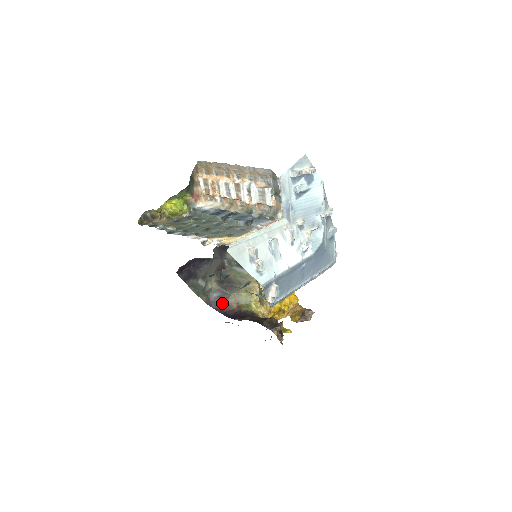
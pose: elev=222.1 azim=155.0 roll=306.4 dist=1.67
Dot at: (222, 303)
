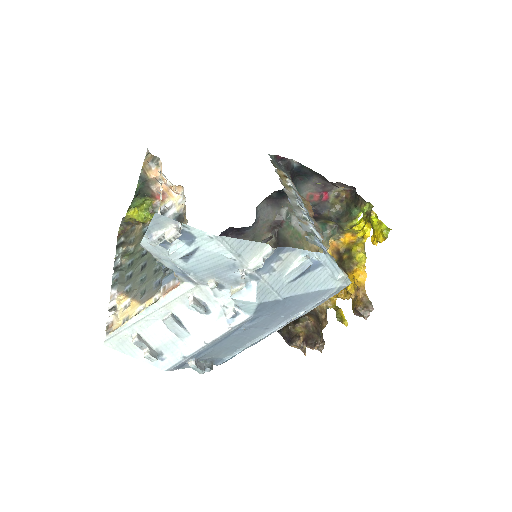
Dot at: occluded
